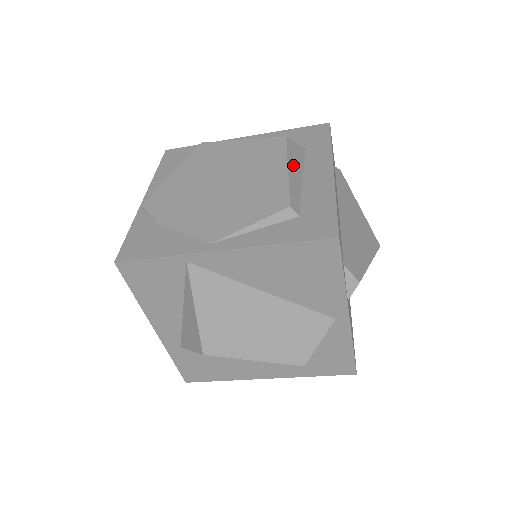
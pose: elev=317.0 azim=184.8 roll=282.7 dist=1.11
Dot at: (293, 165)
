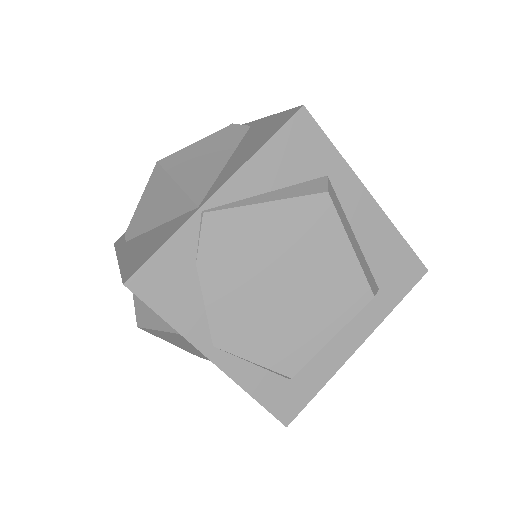
Dot at: occluded
